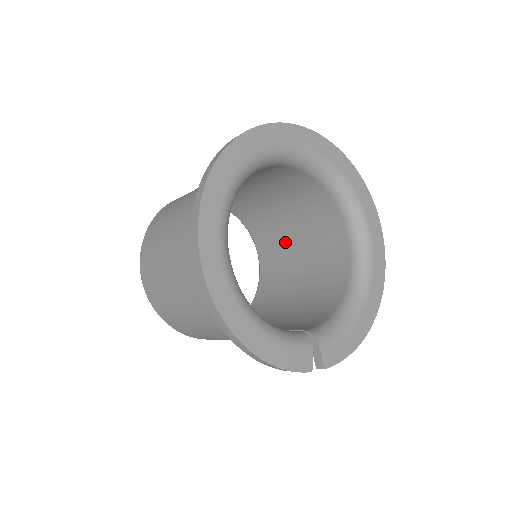
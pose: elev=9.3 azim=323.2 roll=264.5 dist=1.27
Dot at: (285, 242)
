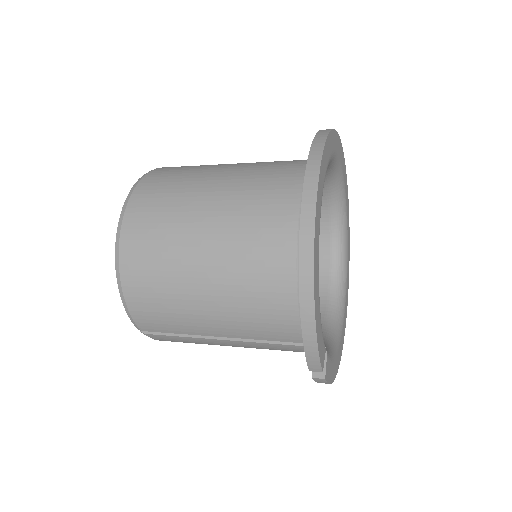
Dot at: occluded
